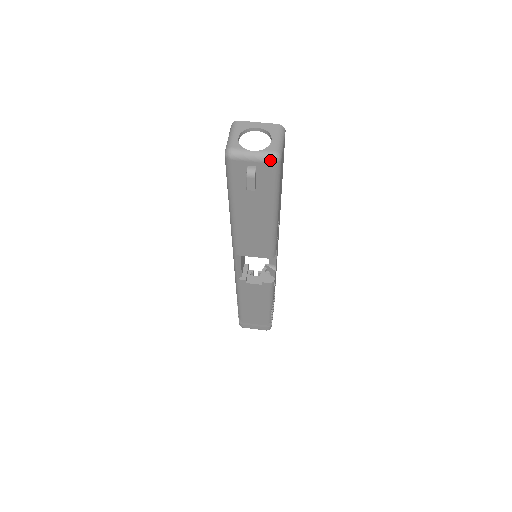
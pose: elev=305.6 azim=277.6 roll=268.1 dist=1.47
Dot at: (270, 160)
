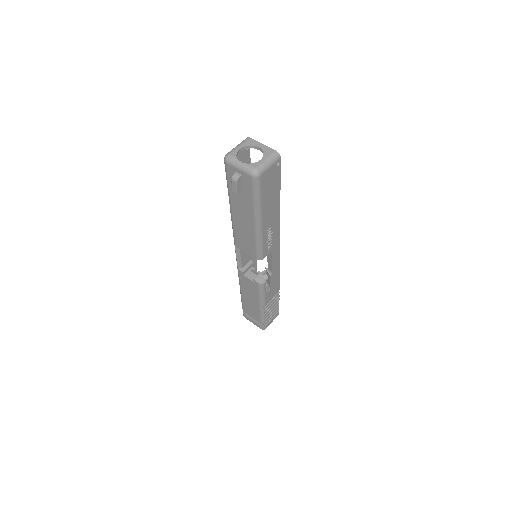
Dot at: (250, 173)
